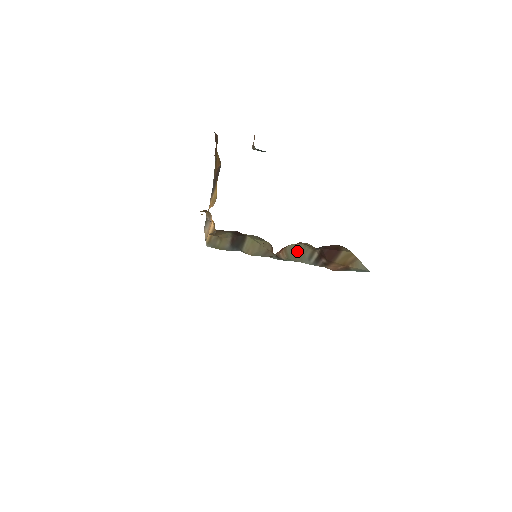
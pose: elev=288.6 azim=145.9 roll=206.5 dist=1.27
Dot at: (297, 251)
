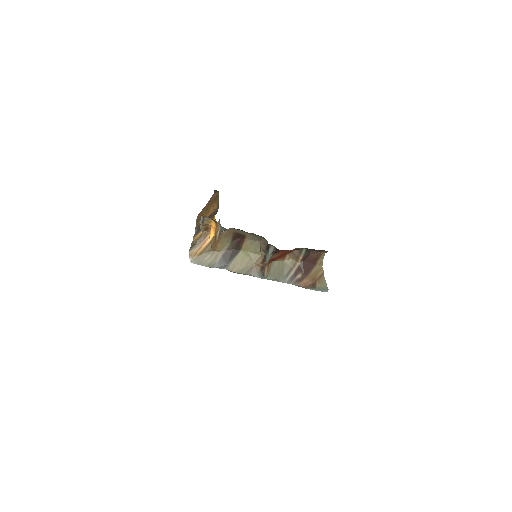
Dot at: (279, 268)
